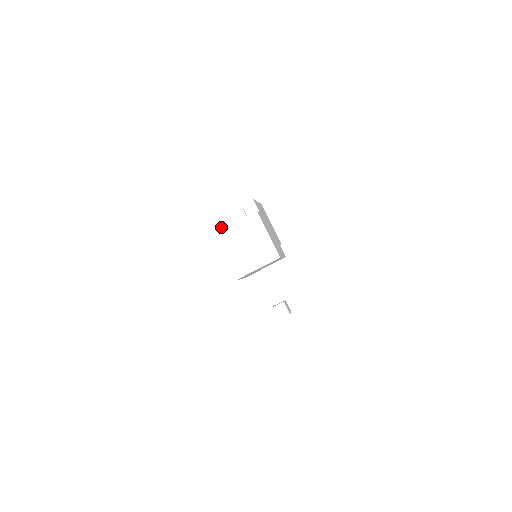
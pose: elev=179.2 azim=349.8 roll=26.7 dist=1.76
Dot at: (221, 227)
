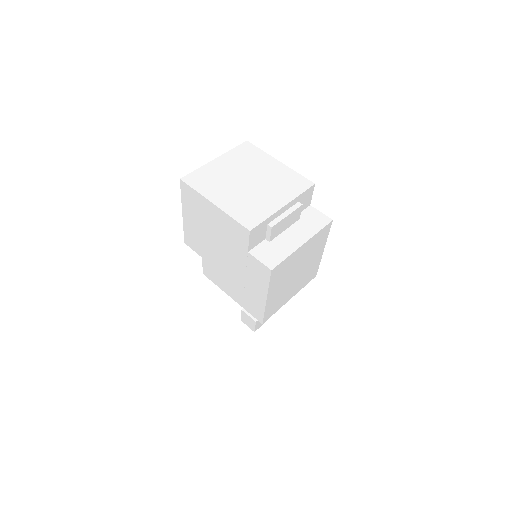
Dot at: (260, 237)
